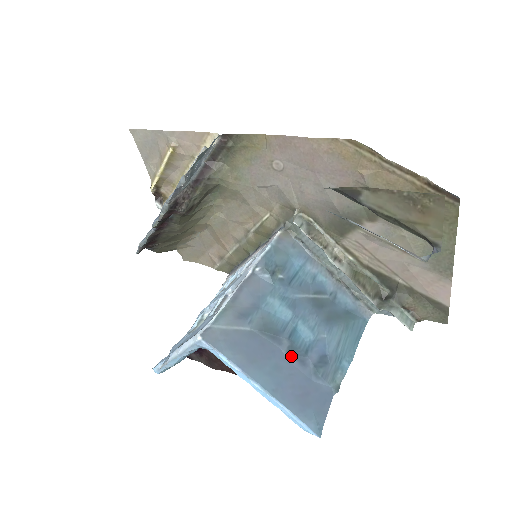
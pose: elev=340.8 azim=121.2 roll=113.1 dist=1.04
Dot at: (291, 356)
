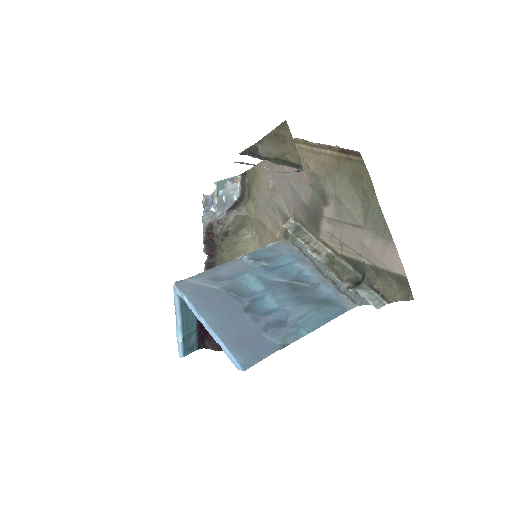
Dot at: (247, 312)
